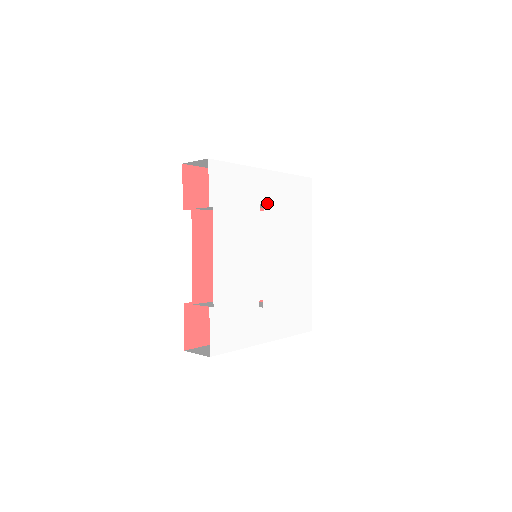
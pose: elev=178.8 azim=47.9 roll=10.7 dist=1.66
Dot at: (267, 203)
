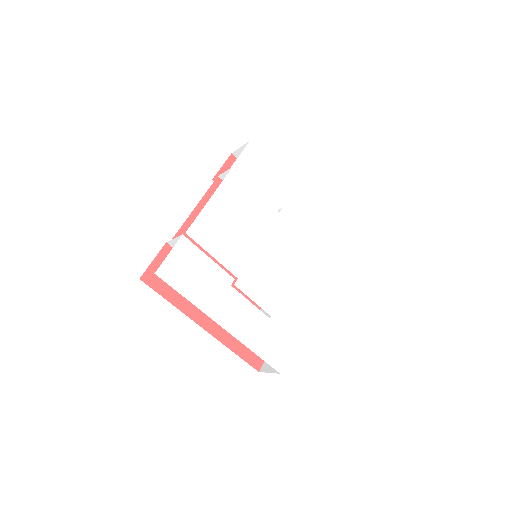
Dot at: occluded
